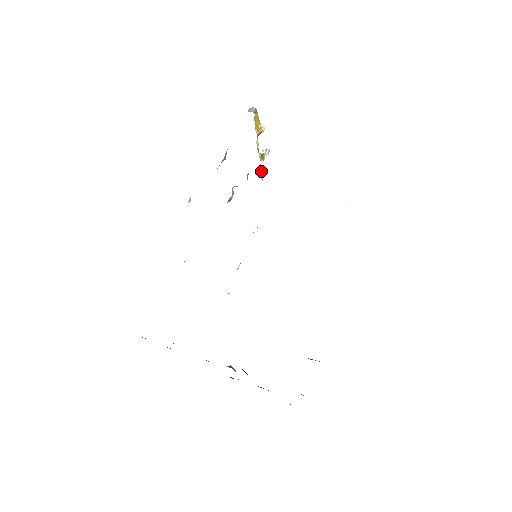
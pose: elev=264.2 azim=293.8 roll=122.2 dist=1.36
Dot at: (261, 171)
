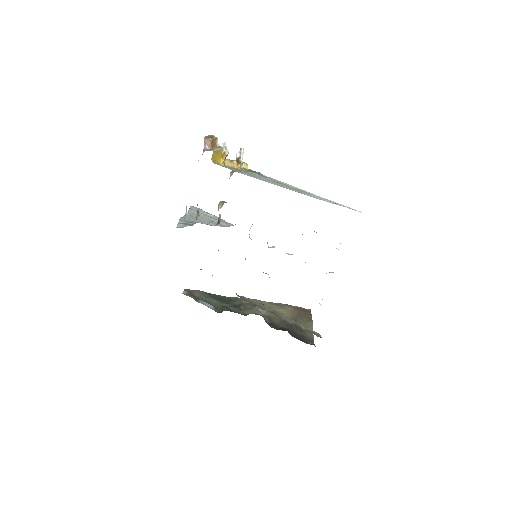
Dot at: (243, 165)
